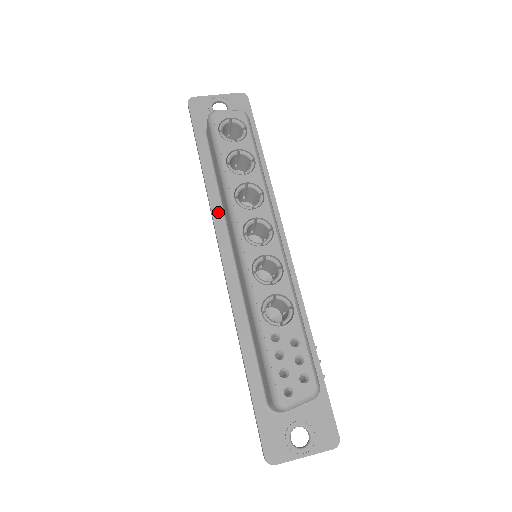
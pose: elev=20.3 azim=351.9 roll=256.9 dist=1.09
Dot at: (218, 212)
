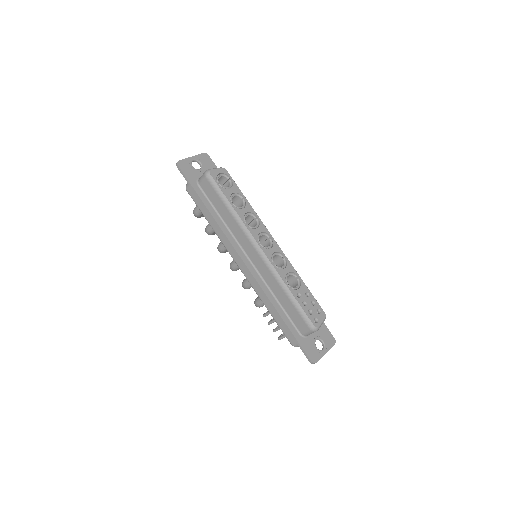
Dot at: (229, 235)
